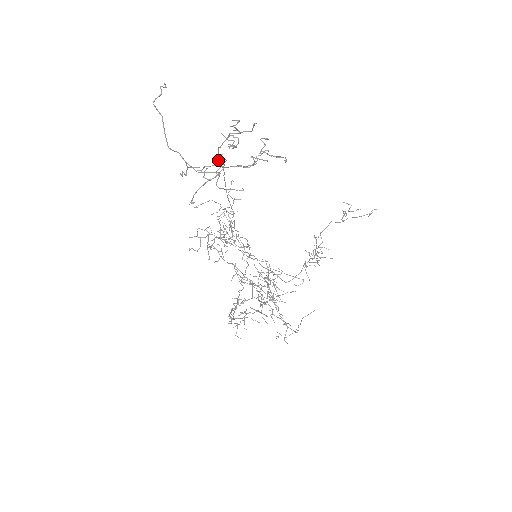
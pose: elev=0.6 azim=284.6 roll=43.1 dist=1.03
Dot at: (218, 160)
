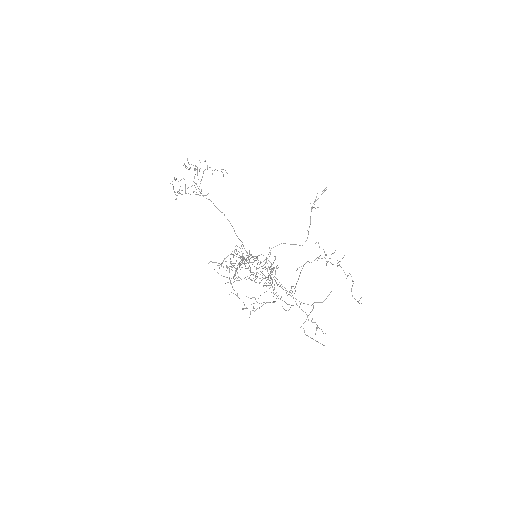
Dot at: (203, 195)
